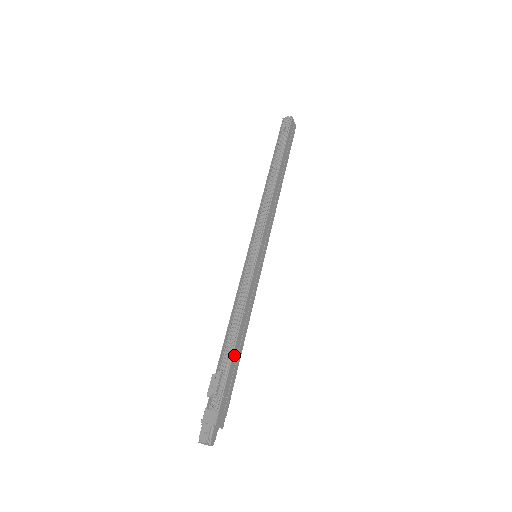
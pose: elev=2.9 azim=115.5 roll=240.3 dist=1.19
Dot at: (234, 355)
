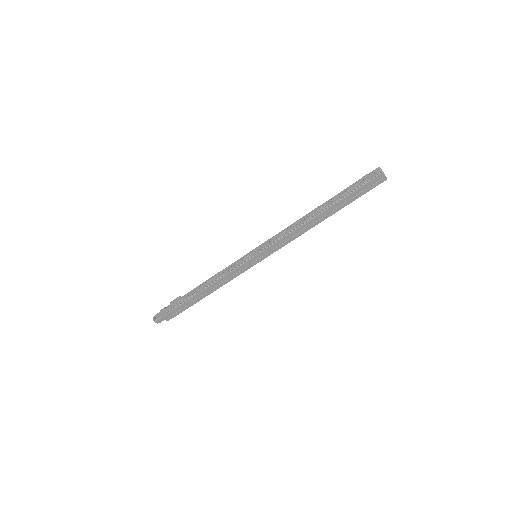
Dot at: (194, 297)
